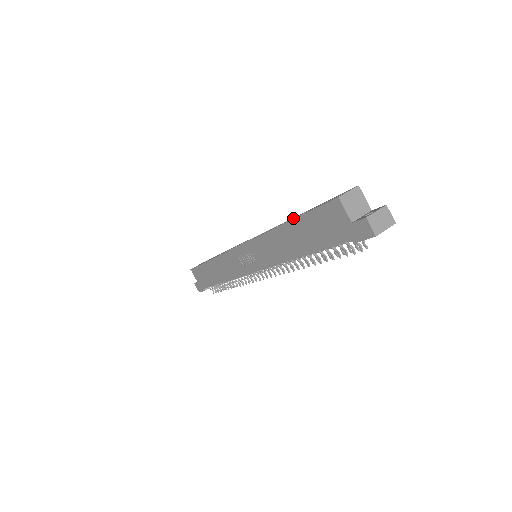
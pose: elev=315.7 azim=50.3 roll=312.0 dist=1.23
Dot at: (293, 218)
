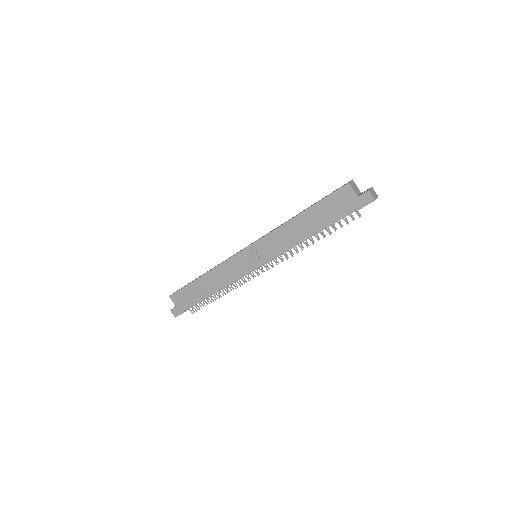
Dot at: occluded
